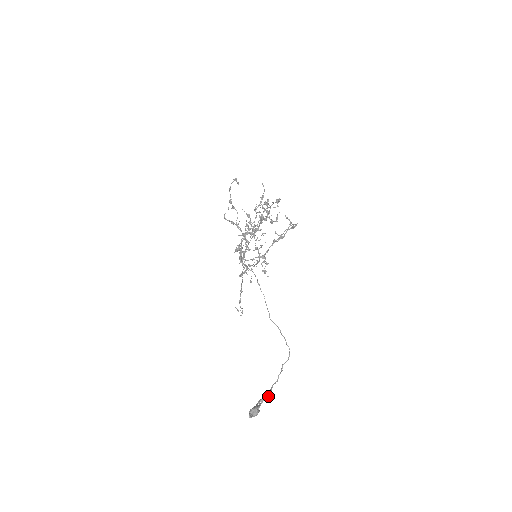
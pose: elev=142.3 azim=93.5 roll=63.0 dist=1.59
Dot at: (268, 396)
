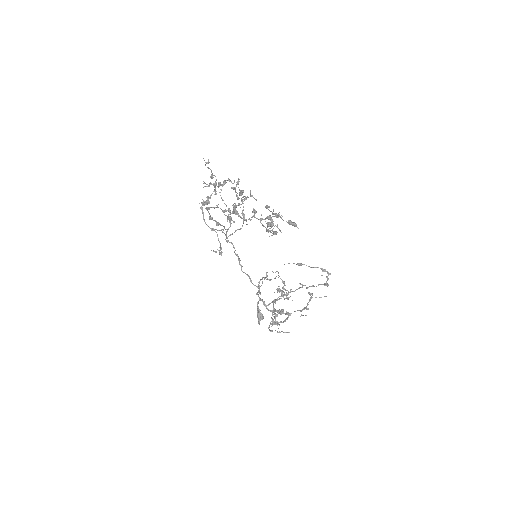
Dot at: occluded
